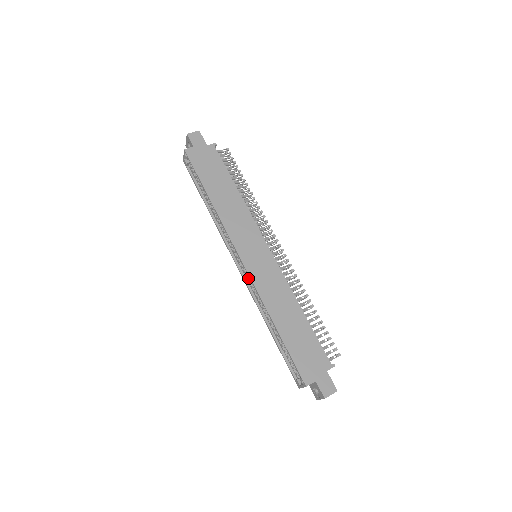
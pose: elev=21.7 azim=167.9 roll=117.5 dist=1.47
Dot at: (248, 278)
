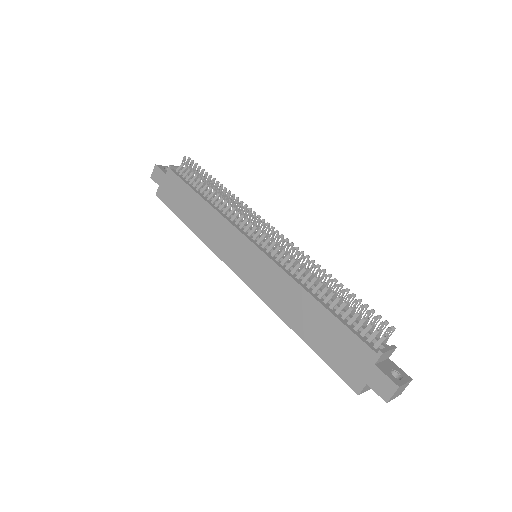
Dot at: occluded
